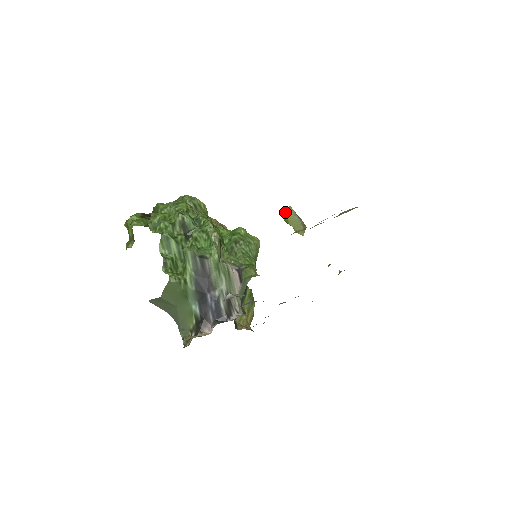
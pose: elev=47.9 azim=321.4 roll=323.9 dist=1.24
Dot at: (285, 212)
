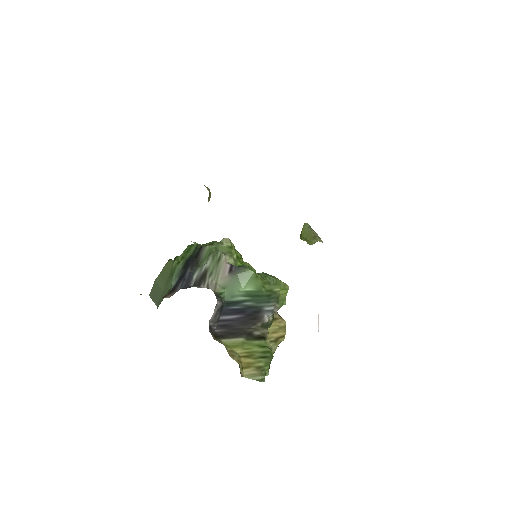
Dot at: occluded
